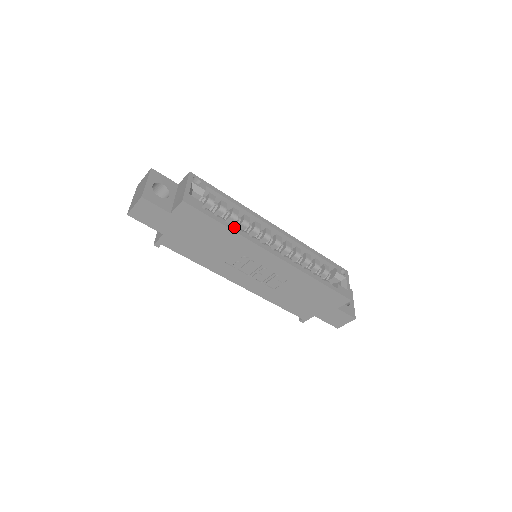
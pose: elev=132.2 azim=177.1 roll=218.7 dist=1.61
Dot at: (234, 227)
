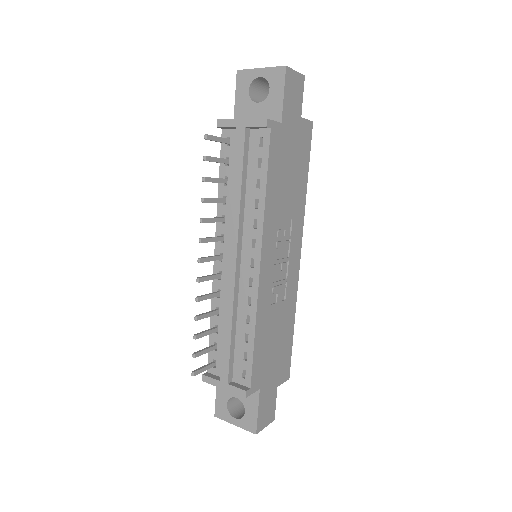
Dot at: occluded
